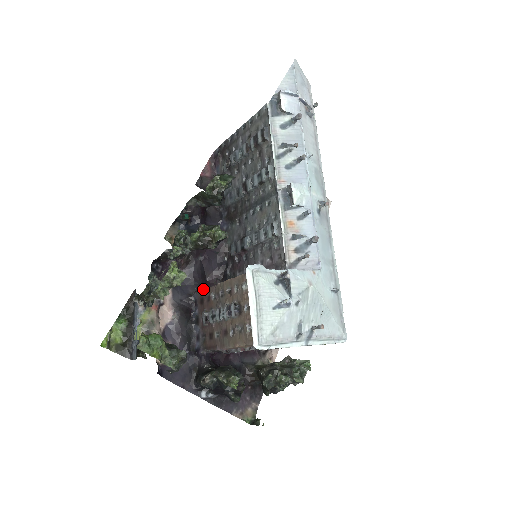
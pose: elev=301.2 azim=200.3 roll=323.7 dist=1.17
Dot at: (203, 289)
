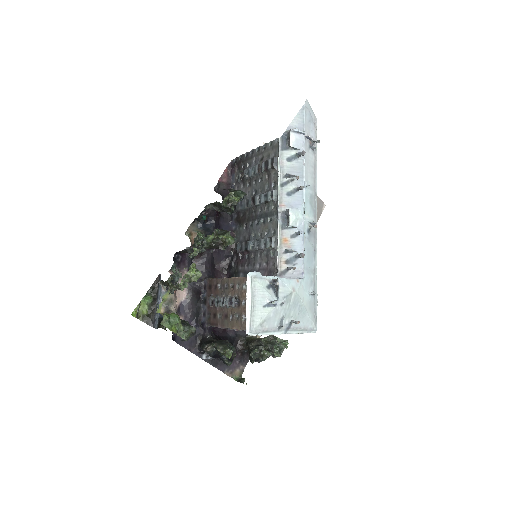
Dot at: (212, 276)
